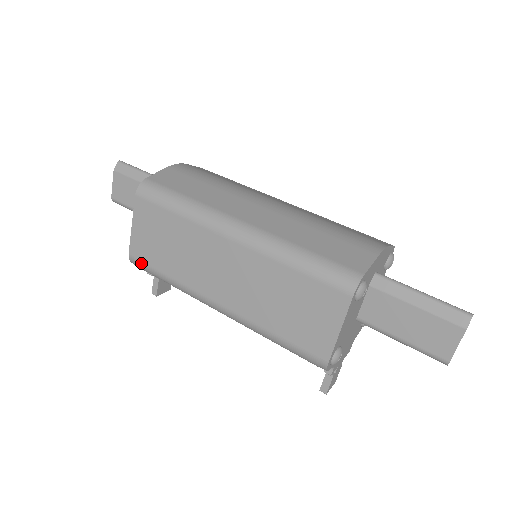
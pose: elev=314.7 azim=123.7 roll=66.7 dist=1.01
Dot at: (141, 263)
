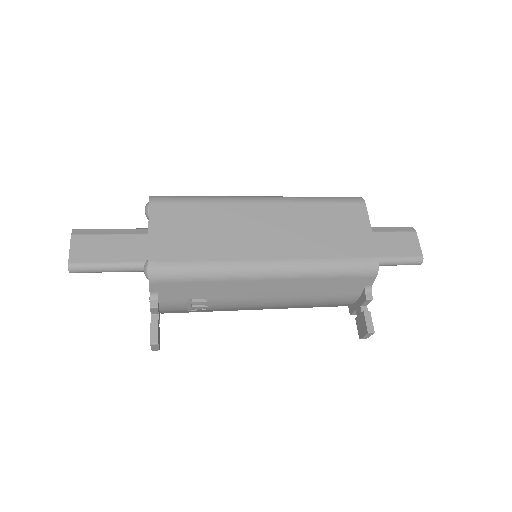
Dot at: (167, 264)
